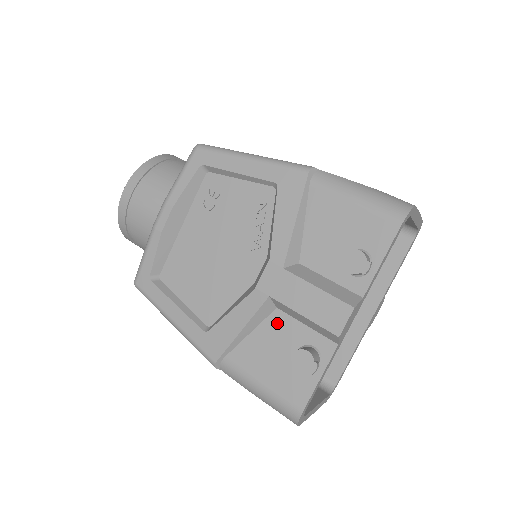
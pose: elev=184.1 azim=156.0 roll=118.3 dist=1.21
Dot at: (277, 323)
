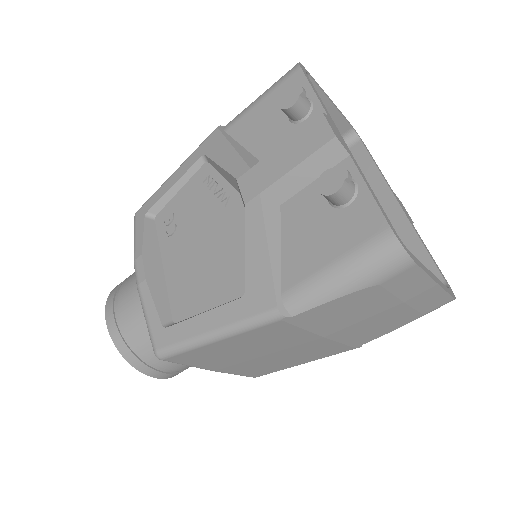
Dot at: (292, 212)
